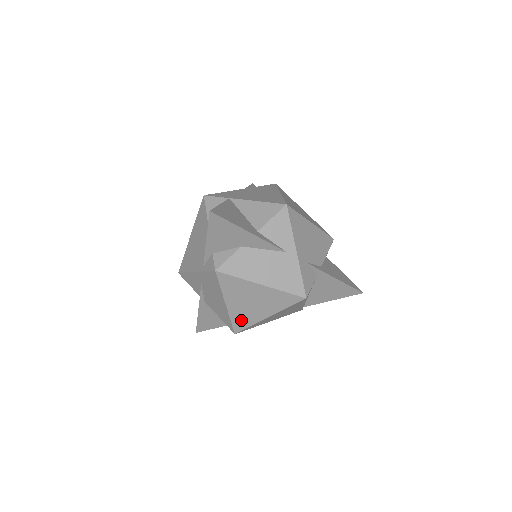
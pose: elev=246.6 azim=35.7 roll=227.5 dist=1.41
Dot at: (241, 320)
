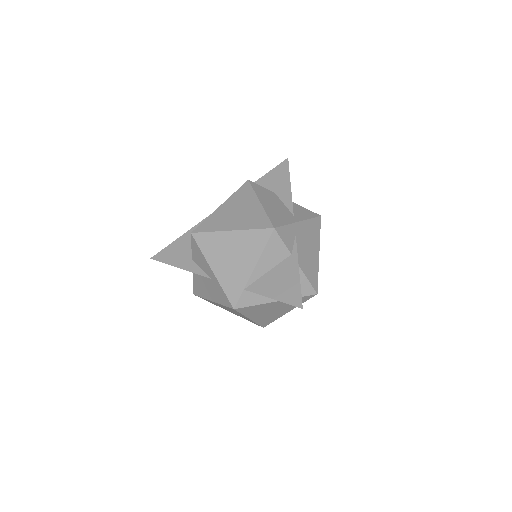
Dot at: (211, 223)
